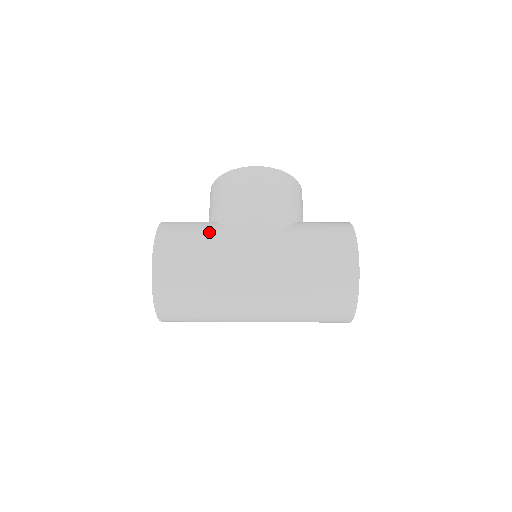
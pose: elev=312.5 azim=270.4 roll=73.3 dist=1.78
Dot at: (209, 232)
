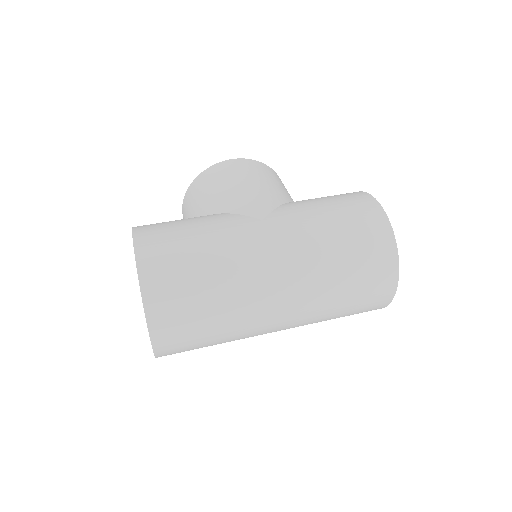
Dot at: (199, 218)
